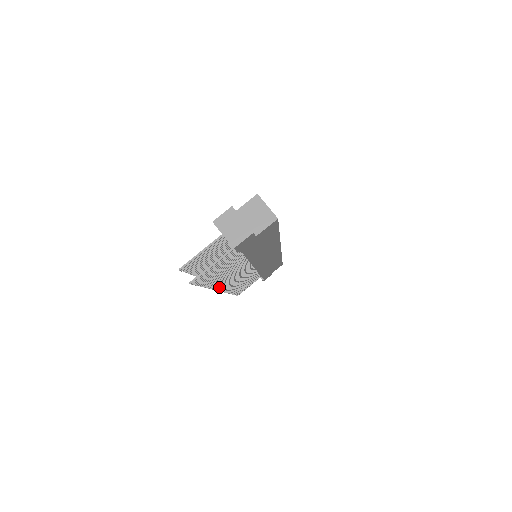
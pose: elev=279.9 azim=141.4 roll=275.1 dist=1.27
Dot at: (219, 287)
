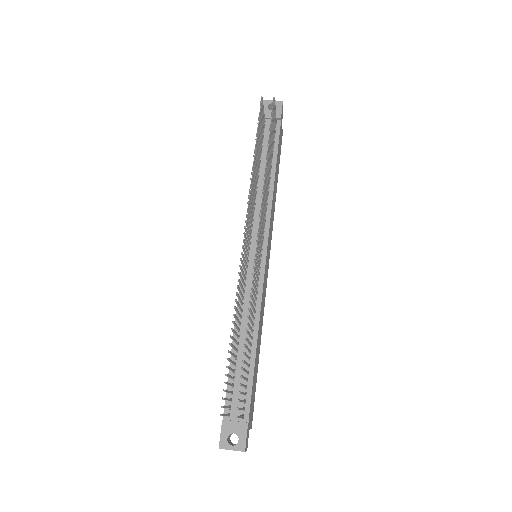
Dot at: (263, 199)
